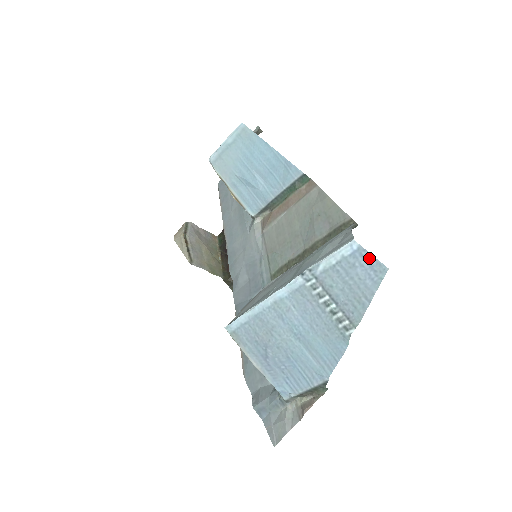
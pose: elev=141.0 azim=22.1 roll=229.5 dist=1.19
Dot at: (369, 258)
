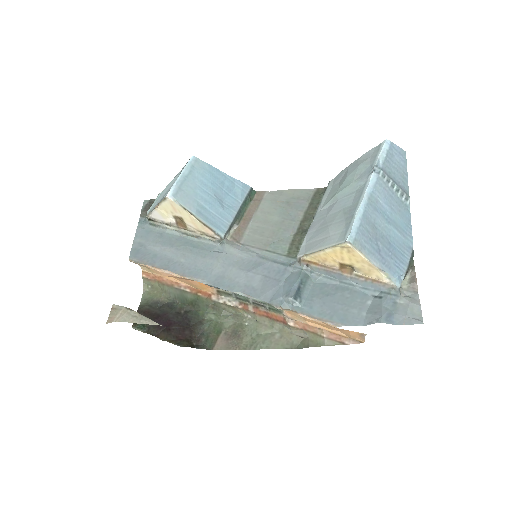
Dot at: (397, 148)
